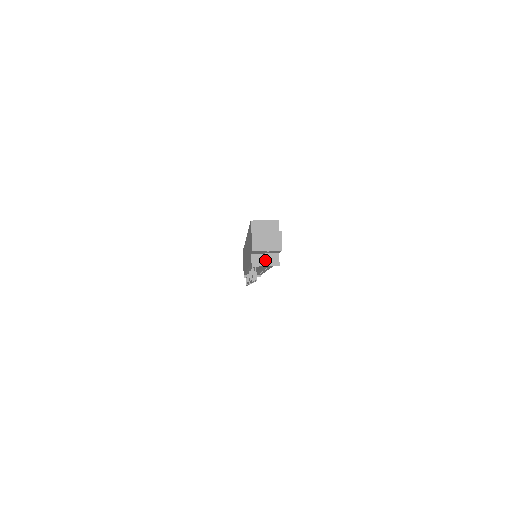
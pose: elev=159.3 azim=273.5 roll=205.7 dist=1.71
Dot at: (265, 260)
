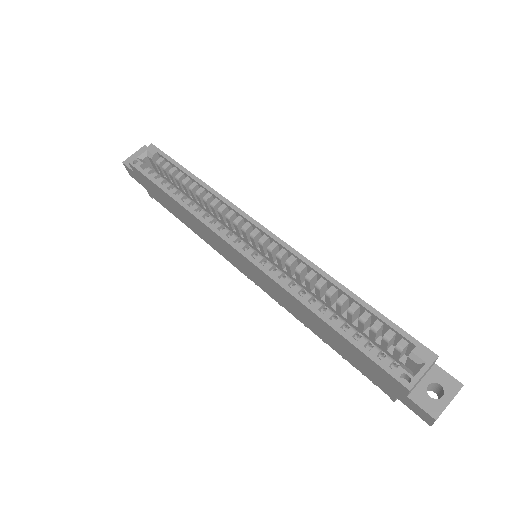
Dot at: occluded
